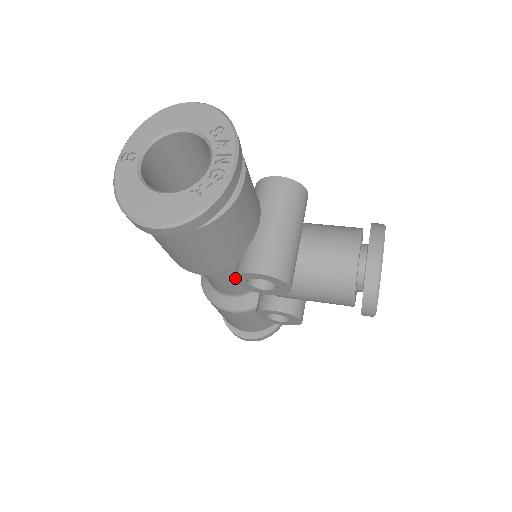
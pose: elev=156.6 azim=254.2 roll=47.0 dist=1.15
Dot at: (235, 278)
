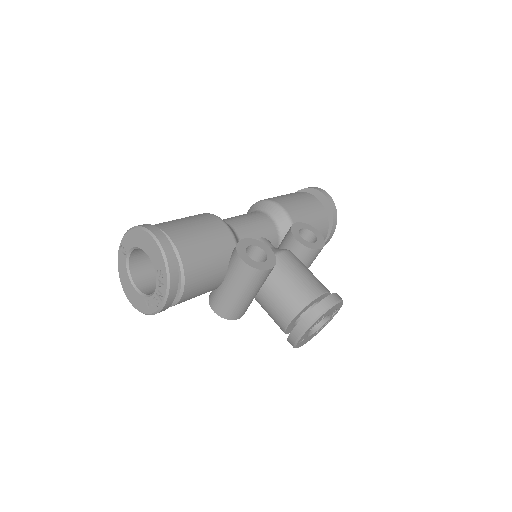
Dot at: occluded
